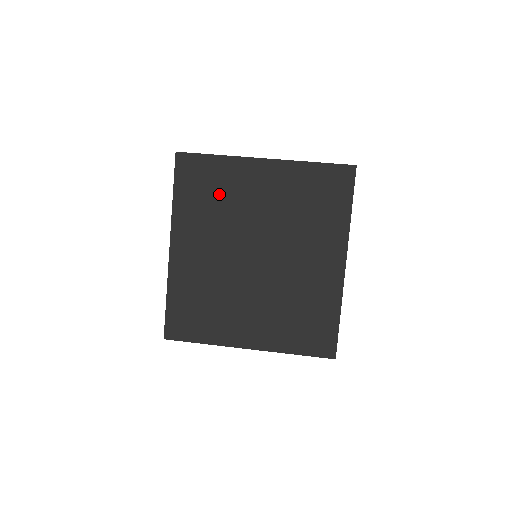
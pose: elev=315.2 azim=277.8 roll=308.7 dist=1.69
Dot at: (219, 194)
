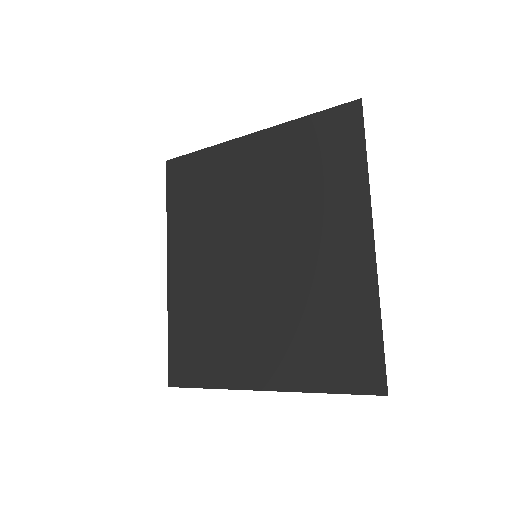
Dot at: (209, 192)
